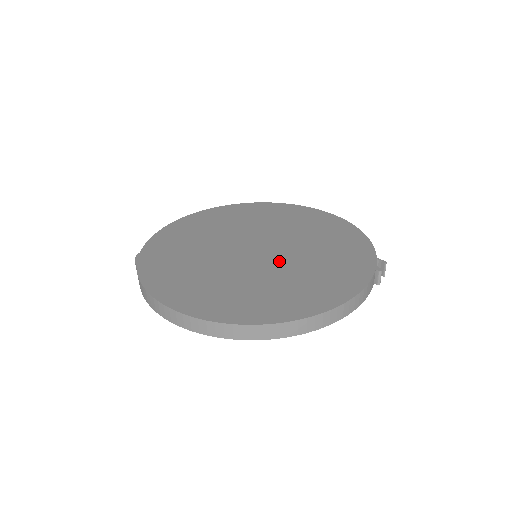
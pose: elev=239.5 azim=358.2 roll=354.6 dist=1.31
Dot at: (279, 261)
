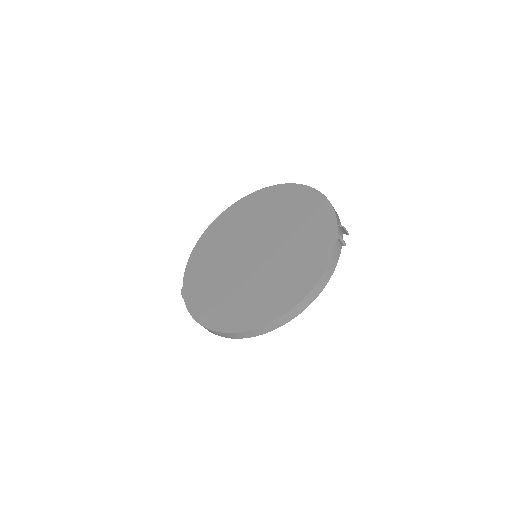
Dot at: (270, 258)
